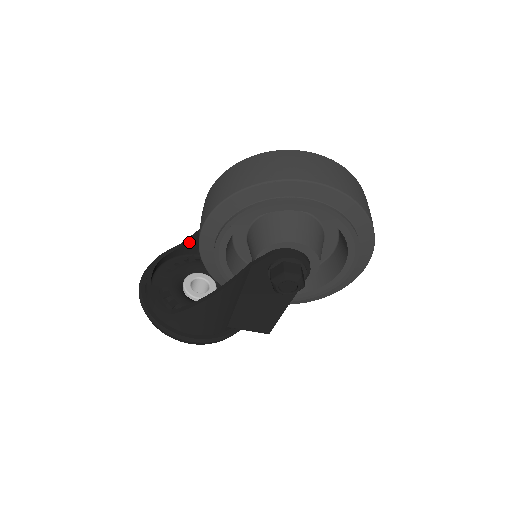
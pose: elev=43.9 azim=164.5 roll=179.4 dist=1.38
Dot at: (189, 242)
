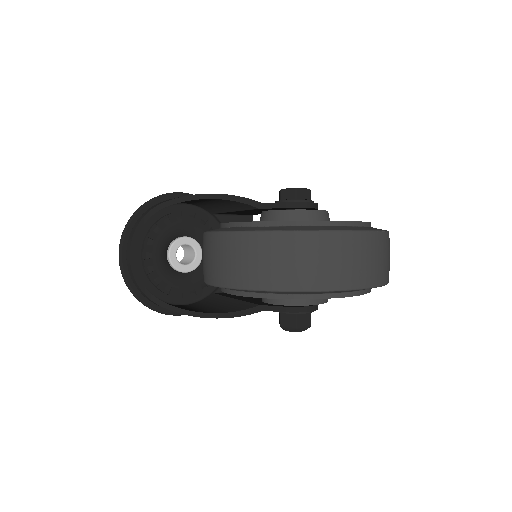
Dot at: (171, 204)
